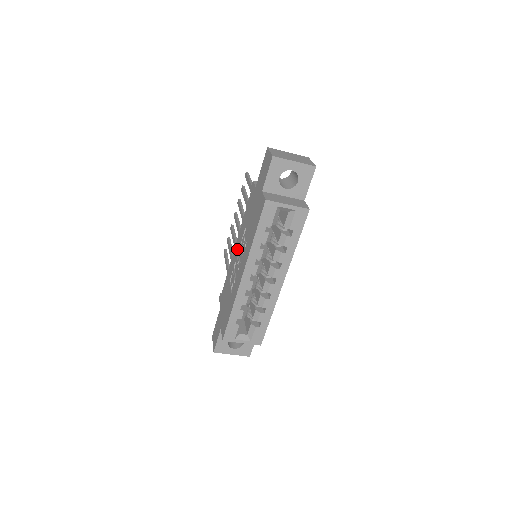
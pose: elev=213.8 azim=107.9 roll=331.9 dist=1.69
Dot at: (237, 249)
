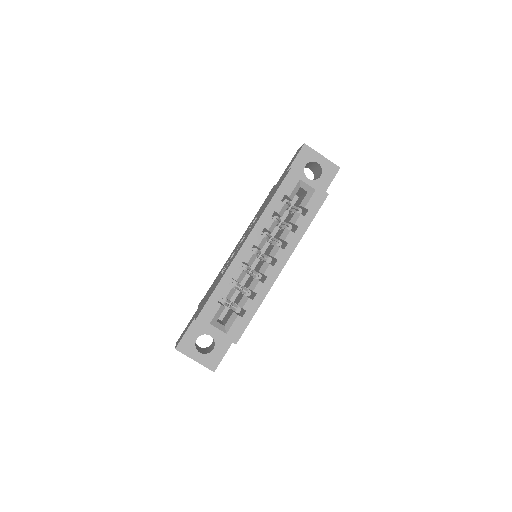
Dot at: (239, 242)
